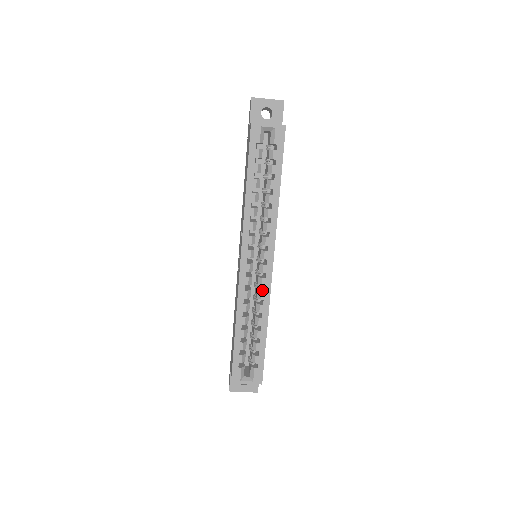
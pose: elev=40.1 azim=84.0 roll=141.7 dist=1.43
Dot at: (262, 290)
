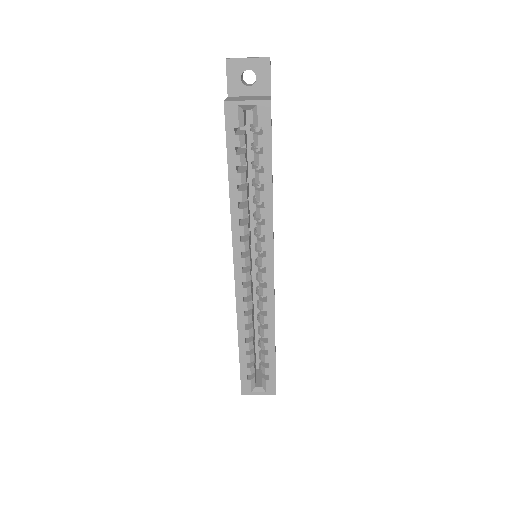
Dot at: (265, 299)
